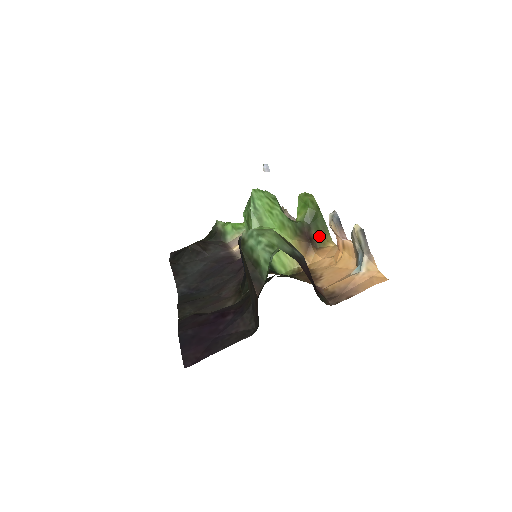
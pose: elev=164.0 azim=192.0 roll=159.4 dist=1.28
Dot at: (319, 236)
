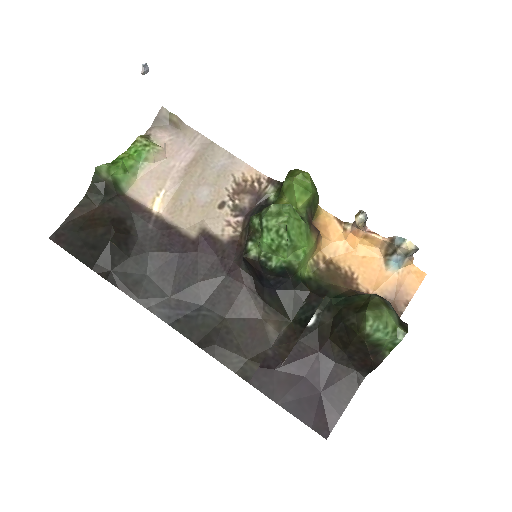
Dot at: (315, 212)
